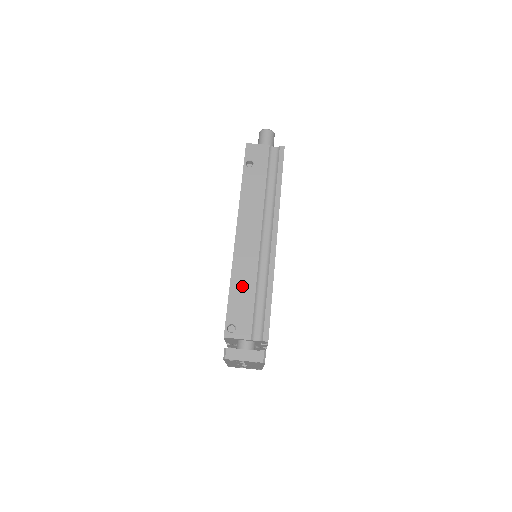
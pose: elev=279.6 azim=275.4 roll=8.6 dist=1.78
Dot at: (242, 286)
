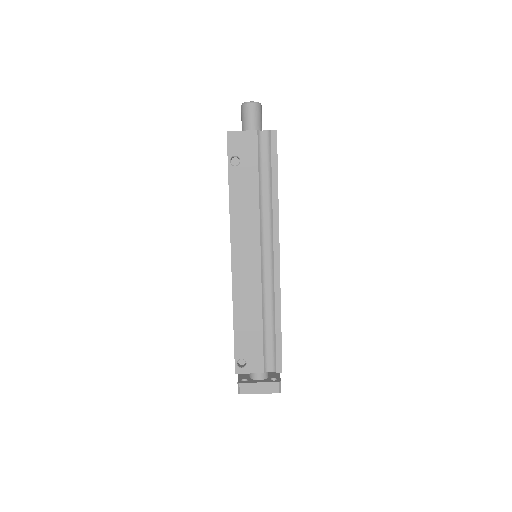
Dot at: (247, 317)
